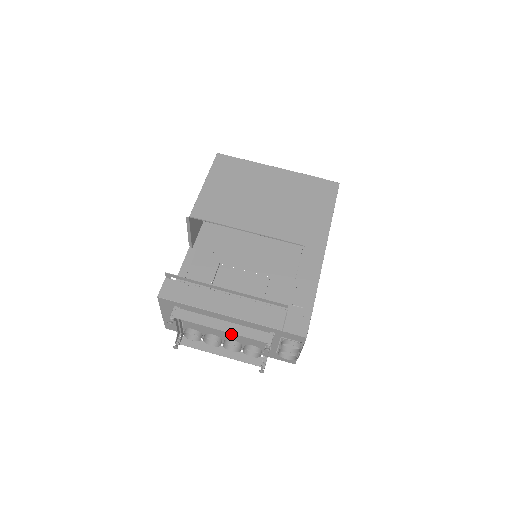
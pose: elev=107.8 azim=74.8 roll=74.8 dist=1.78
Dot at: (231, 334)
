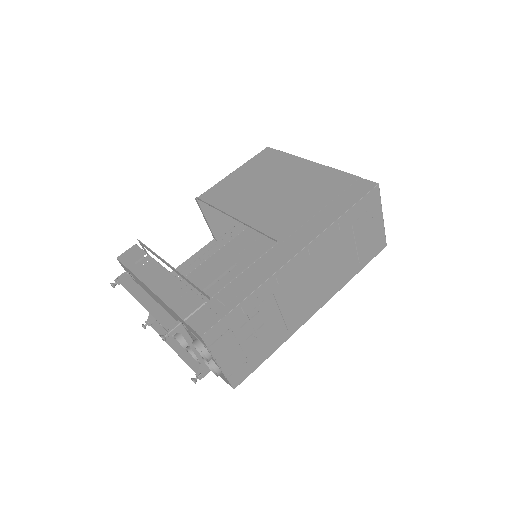
Dot at: occluded
